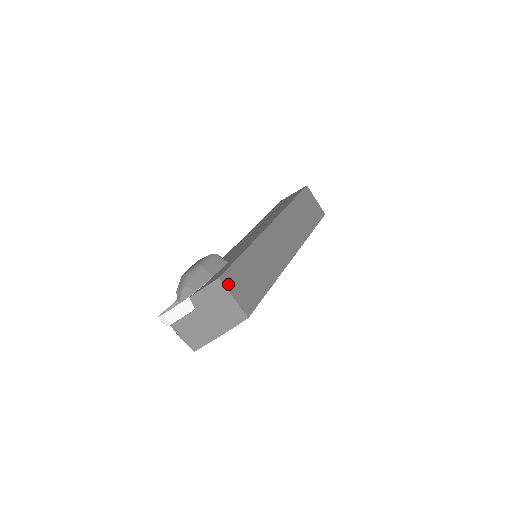
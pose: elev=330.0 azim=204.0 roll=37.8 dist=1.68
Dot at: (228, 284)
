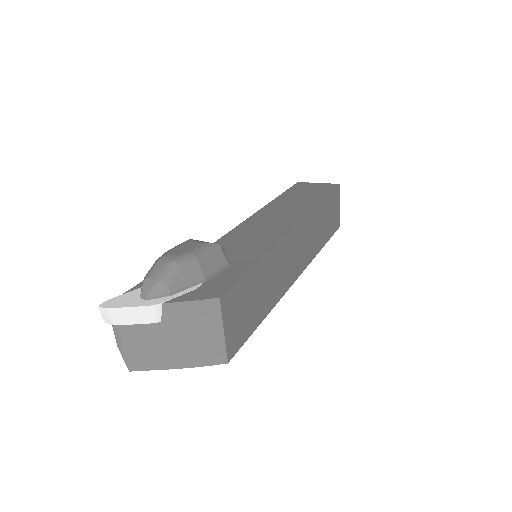
Dot at: (226, 309)
